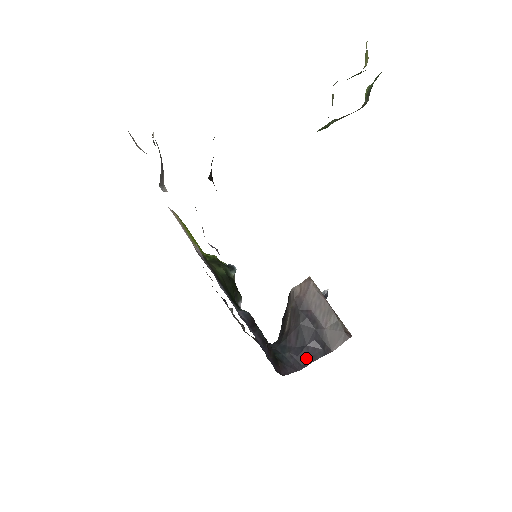
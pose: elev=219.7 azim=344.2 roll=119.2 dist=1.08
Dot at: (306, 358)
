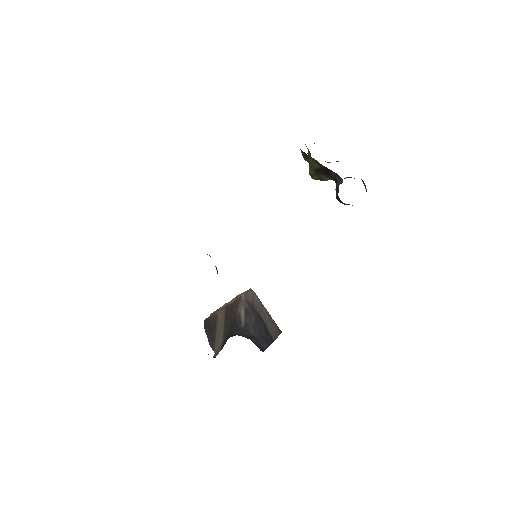
Dot at: (265, 343)
